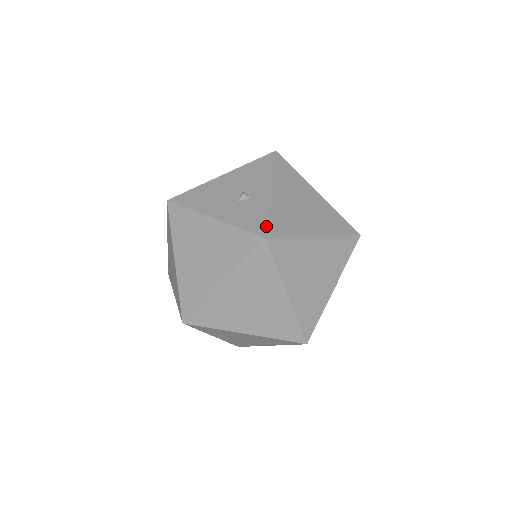
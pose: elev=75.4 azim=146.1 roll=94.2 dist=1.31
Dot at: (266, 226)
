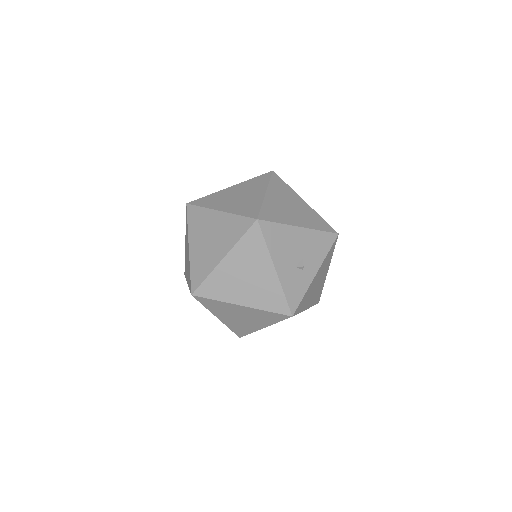
Dot at: (298, 307)
